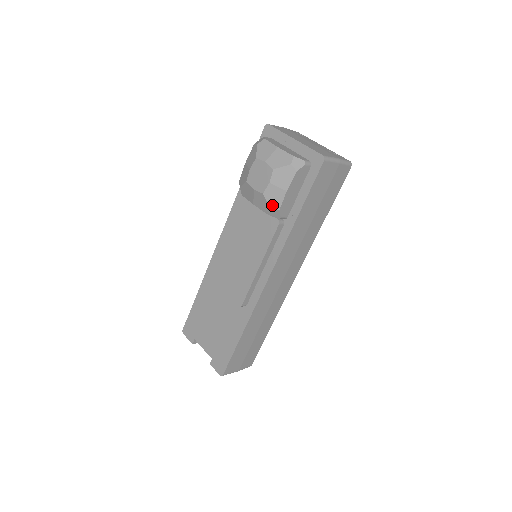
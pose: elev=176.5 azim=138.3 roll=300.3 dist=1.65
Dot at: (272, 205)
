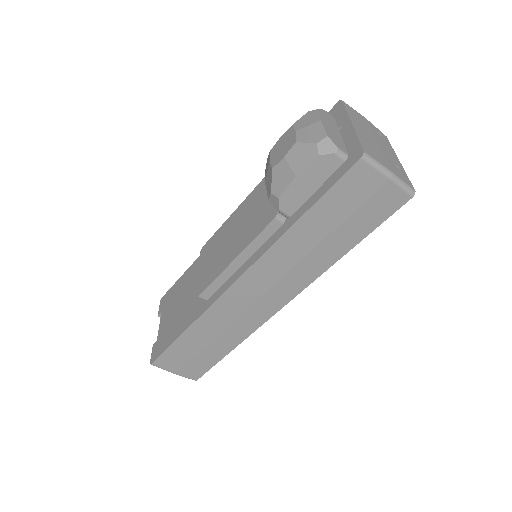
Dot at: (275, 188)
